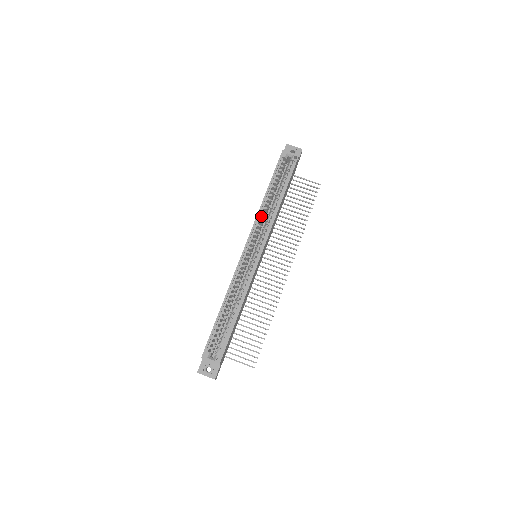
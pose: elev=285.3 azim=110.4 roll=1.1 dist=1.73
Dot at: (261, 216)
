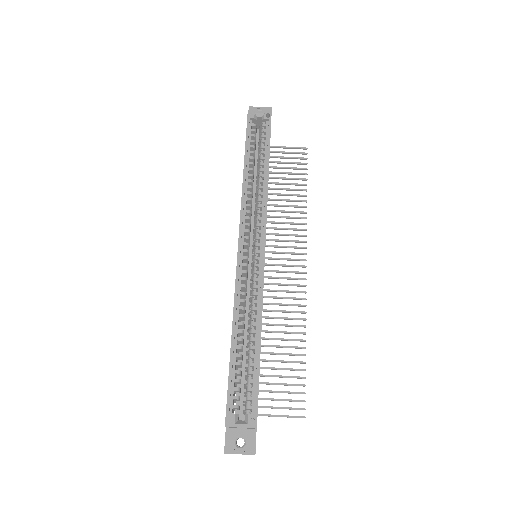
Dot at: (247, 198)
